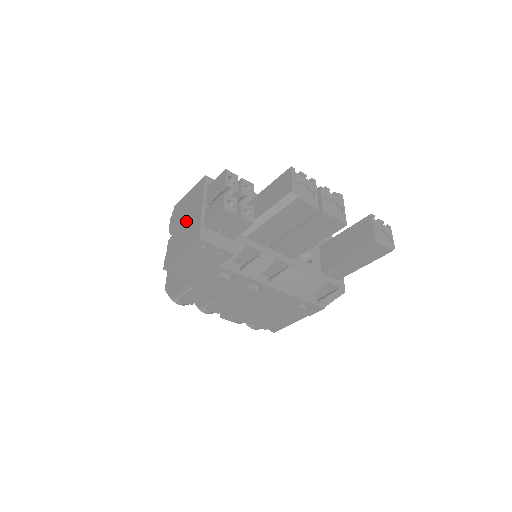
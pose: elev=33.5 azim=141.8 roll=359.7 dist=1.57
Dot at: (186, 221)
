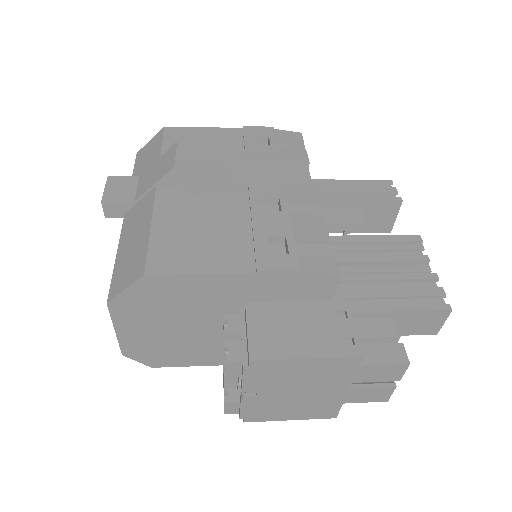
Dot at: (301, 394)
